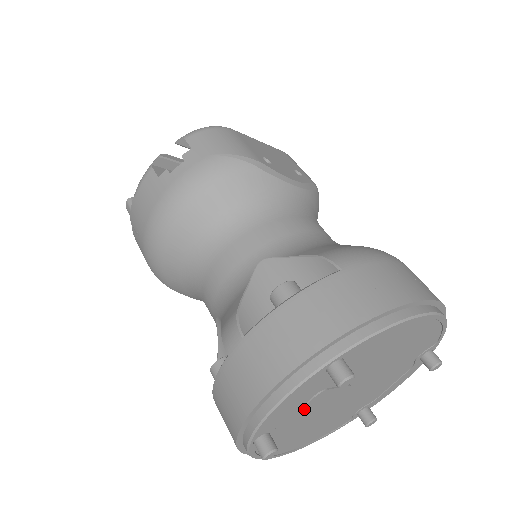
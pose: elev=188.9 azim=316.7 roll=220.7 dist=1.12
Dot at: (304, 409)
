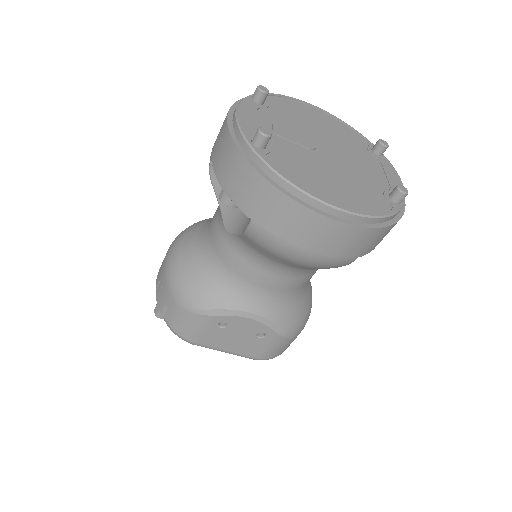
Dot at: (276, 133)
